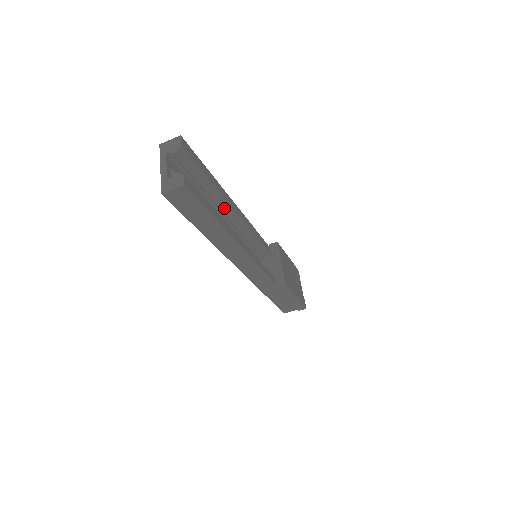
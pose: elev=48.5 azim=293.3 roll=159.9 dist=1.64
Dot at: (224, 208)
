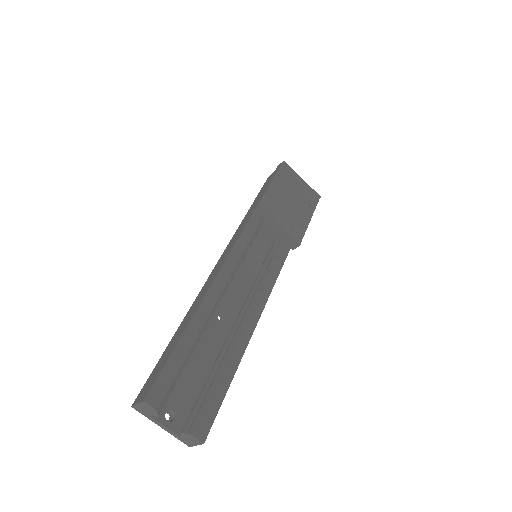
Dot at: (212, 315)
